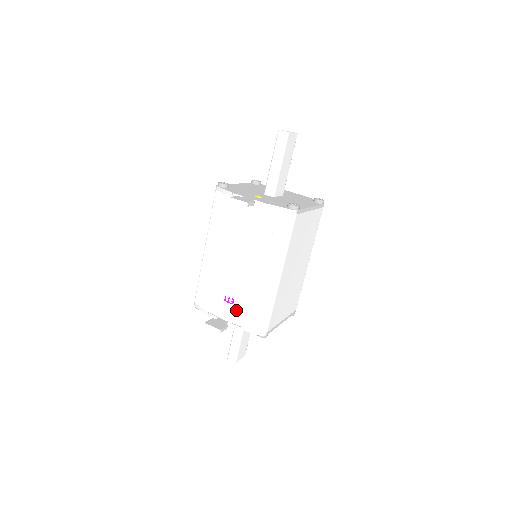
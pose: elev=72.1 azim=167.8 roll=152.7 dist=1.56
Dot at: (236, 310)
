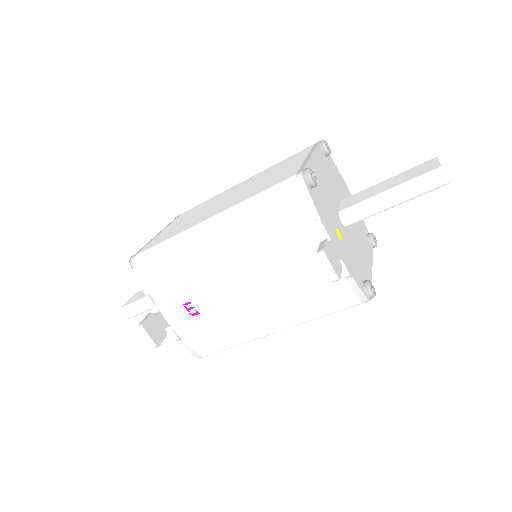
Dot at: (191, 323)
